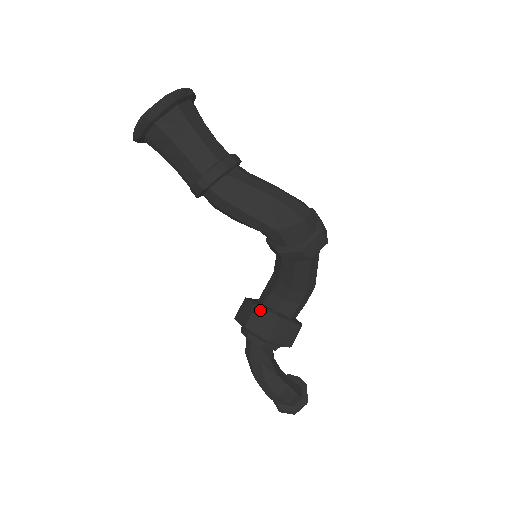
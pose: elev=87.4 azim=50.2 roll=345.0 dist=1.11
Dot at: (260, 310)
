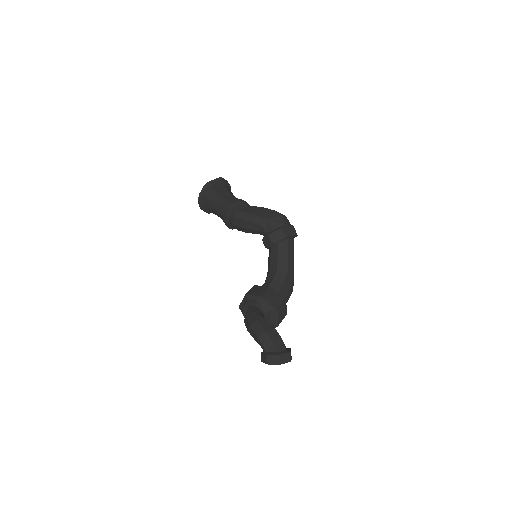
Dot at: (257, 286)
